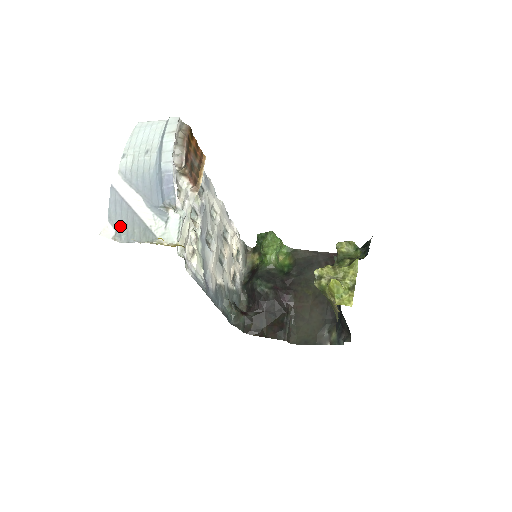
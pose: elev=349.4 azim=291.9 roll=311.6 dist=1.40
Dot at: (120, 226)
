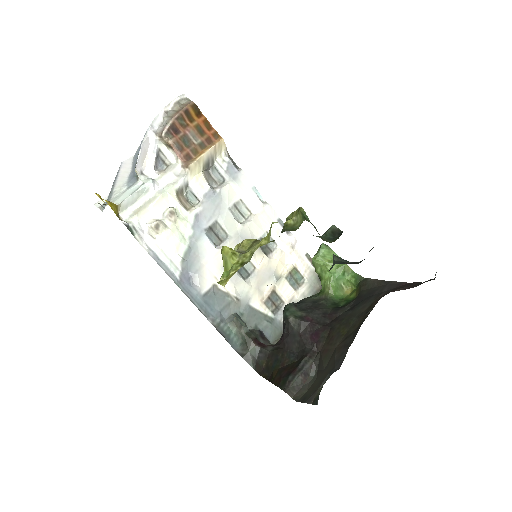
Dot at: occluded
